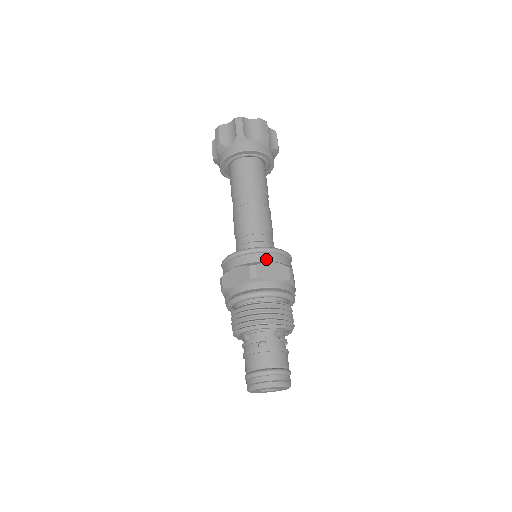
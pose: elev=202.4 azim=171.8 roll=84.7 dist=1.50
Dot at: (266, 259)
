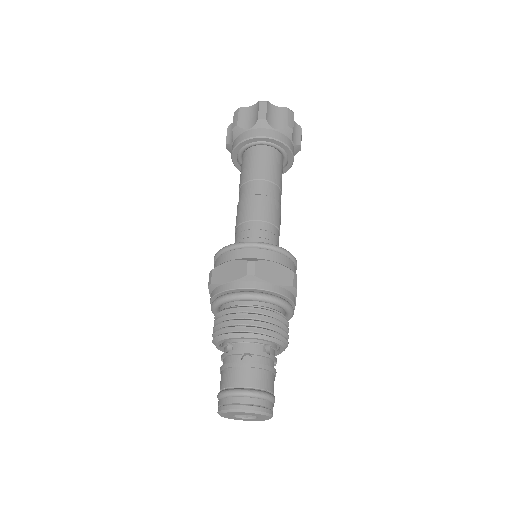
Dot at: (269, 257)
